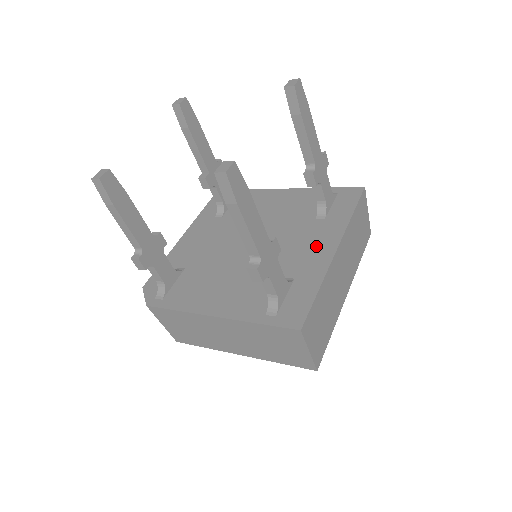
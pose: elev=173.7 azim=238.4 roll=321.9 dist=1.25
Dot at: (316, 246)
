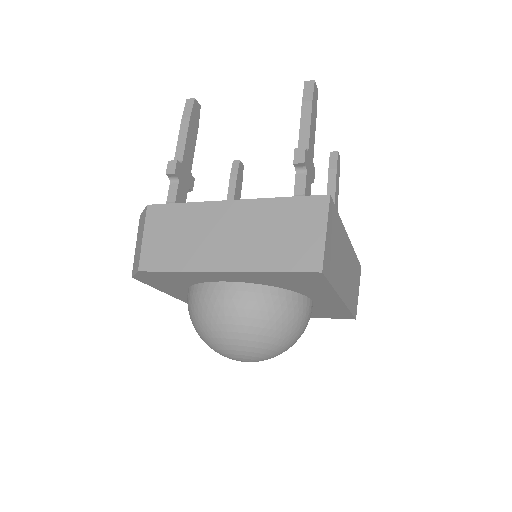
Dot at: occluded
